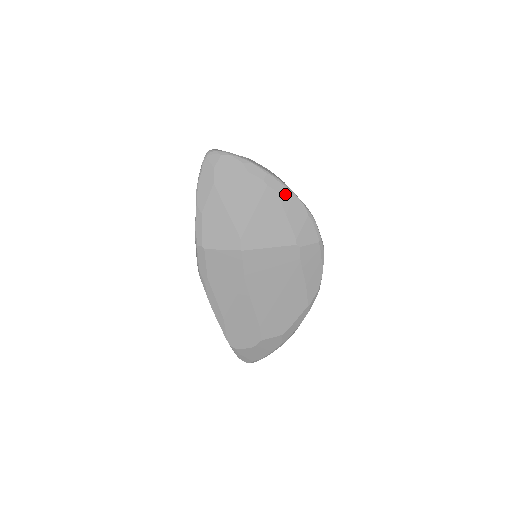
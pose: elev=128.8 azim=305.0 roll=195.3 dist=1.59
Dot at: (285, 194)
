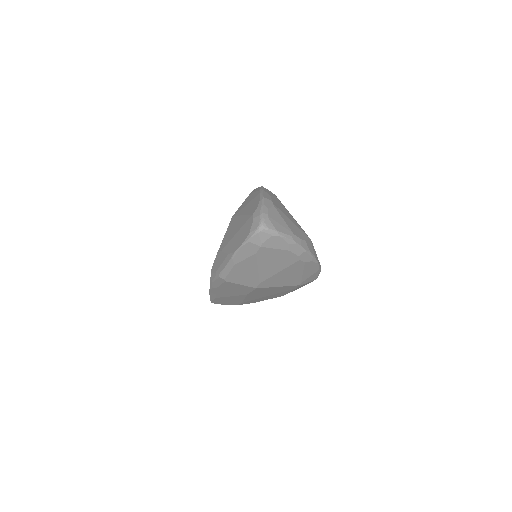
Dot at: (310, 263)
